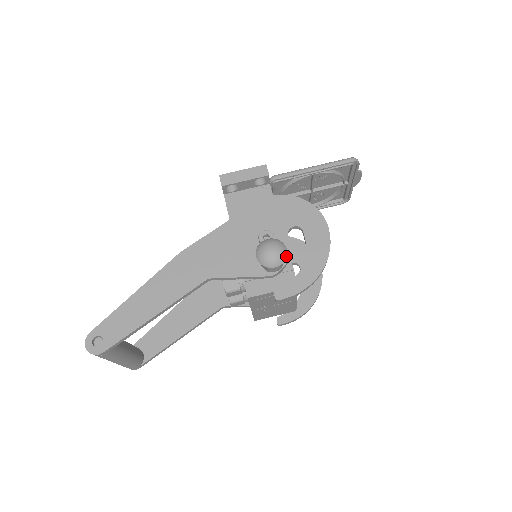
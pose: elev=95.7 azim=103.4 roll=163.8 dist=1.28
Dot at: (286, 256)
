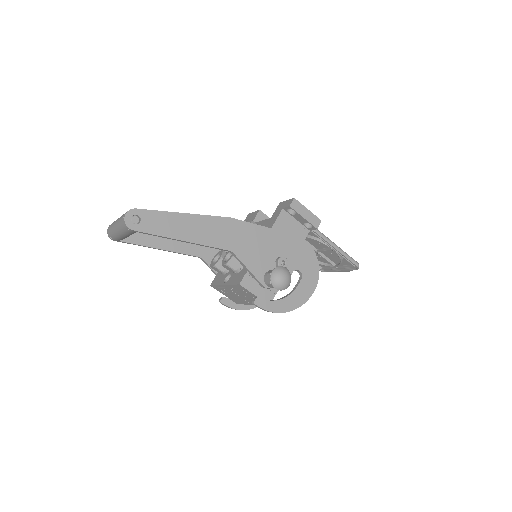
Dot at: (286, 288)
